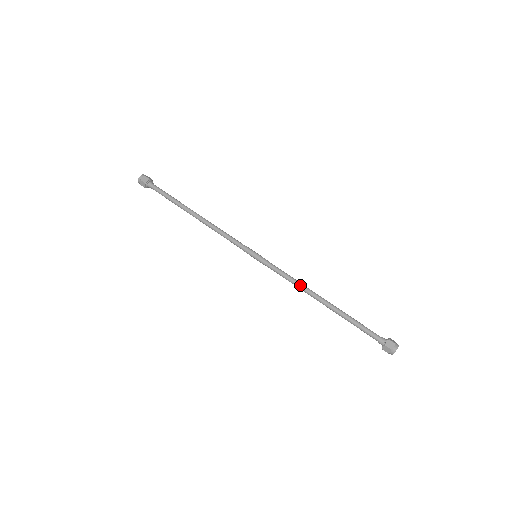
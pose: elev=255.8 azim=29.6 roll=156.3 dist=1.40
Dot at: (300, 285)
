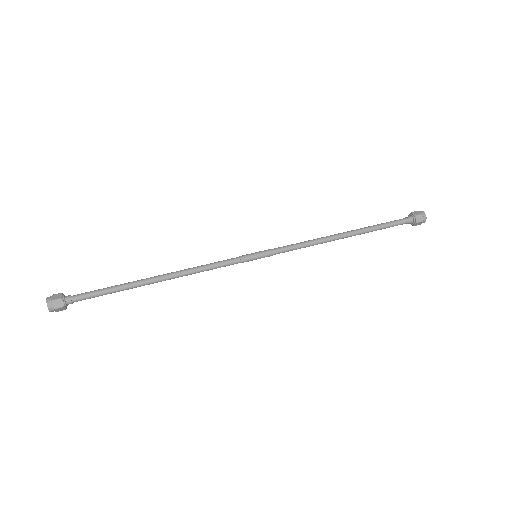
Dot at: (318, 242)
